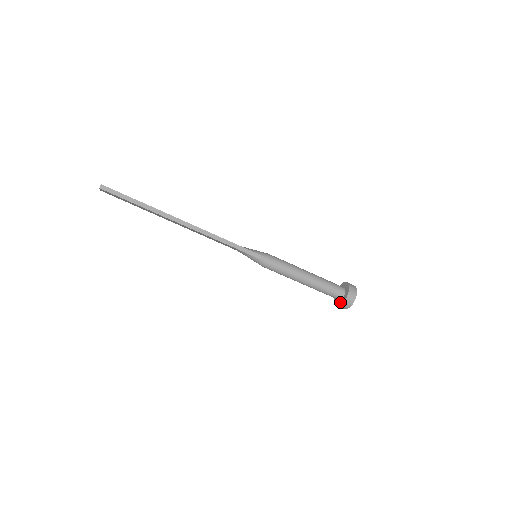
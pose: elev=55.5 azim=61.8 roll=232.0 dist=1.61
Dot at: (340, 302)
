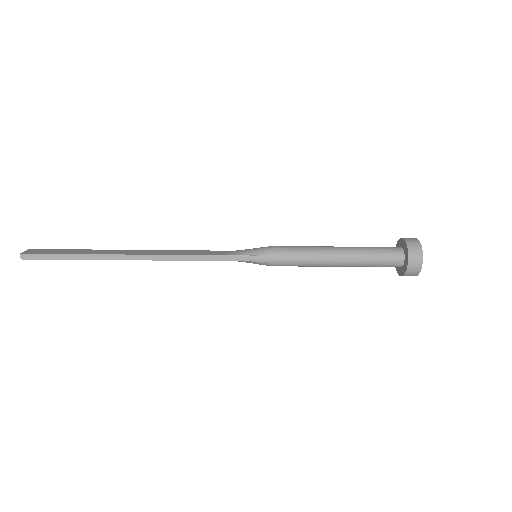
Dot at: (401, 271)
